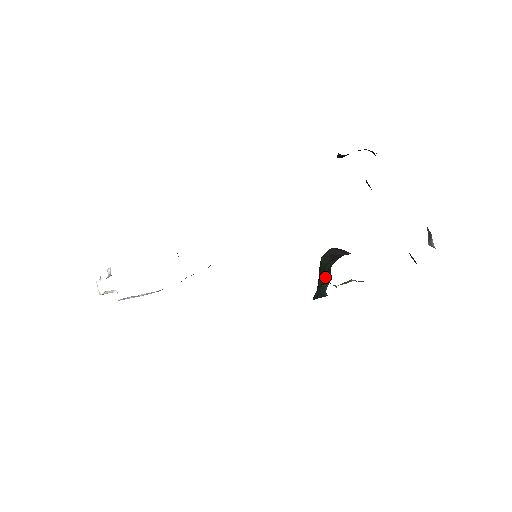
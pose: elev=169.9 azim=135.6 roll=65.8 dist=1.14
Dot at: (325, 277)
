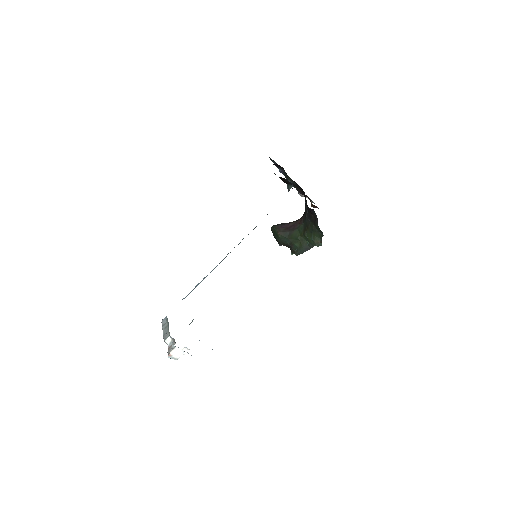
Dot at: (301, 240)
